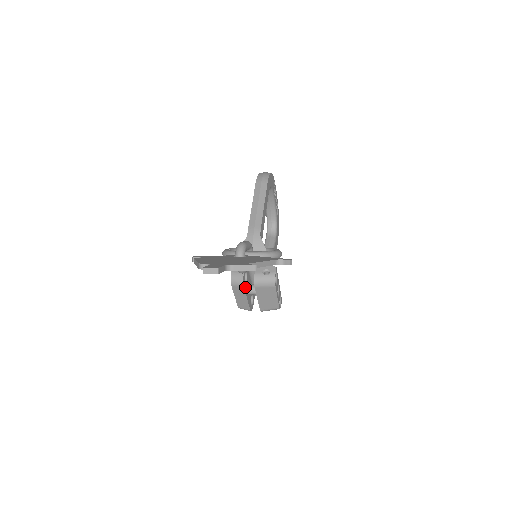
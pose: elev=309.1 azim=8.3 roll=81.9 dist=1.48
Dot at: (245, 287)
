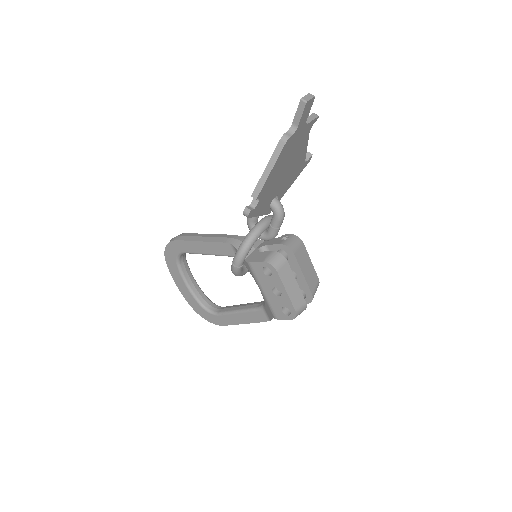
Dot at: (286, 267)
